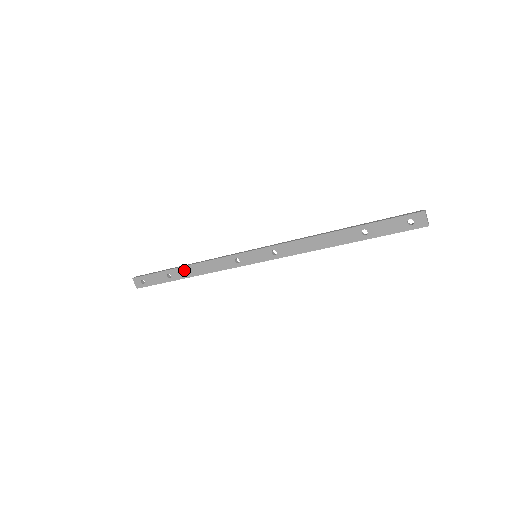
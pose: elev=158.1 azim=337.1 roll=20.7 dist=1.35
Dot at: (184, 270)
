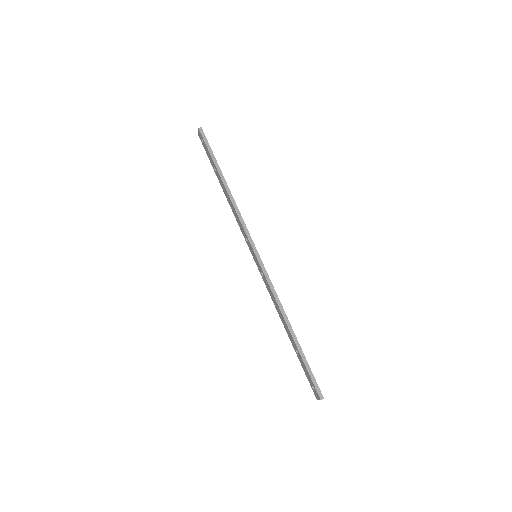
Dot at: (223, 185)
